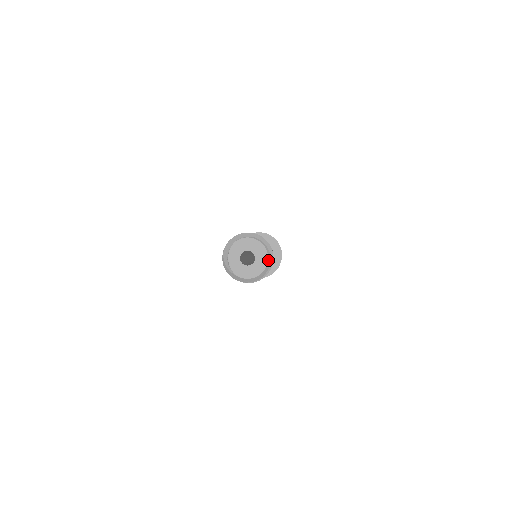
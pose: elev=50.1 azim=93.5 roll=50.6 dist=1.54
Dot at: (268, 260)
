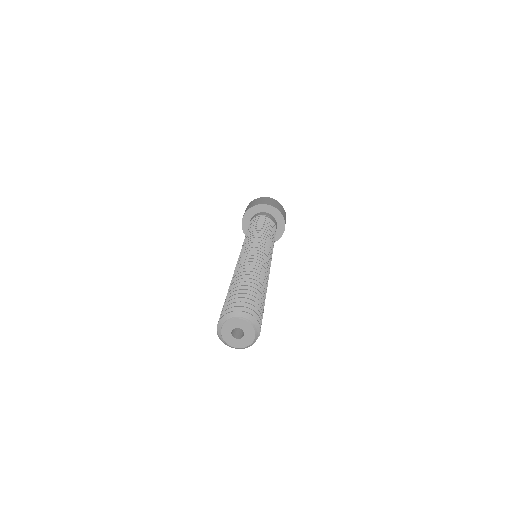
Dot at: (255, 335)
